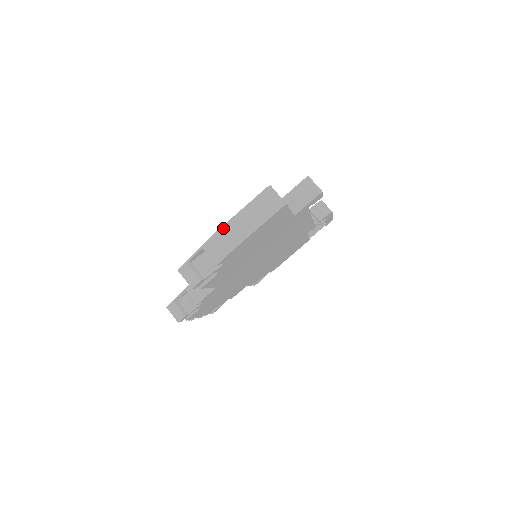
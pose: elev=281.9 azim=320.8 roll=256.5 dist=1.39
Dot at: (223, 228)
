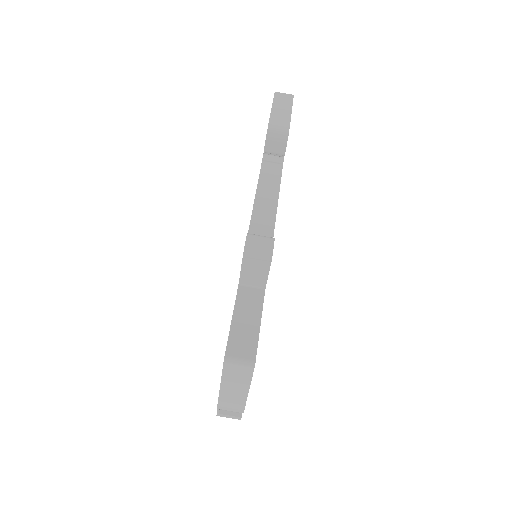
Dot at: (220, 398)
